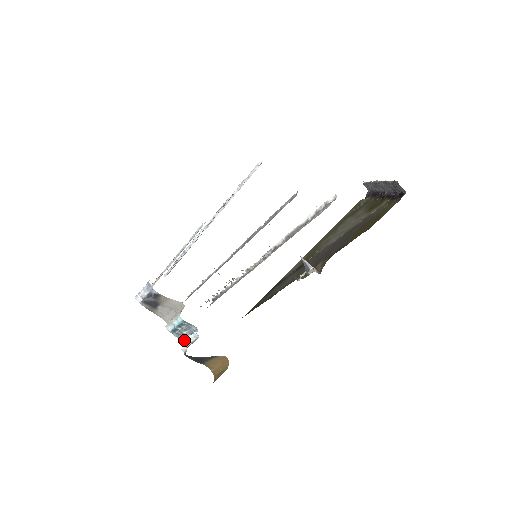
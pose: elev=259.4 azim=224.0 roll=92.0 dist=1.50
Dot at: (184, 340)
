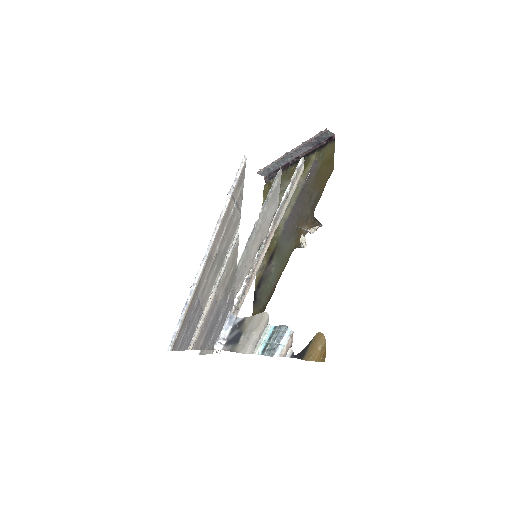
Dot at: (275, 353)
